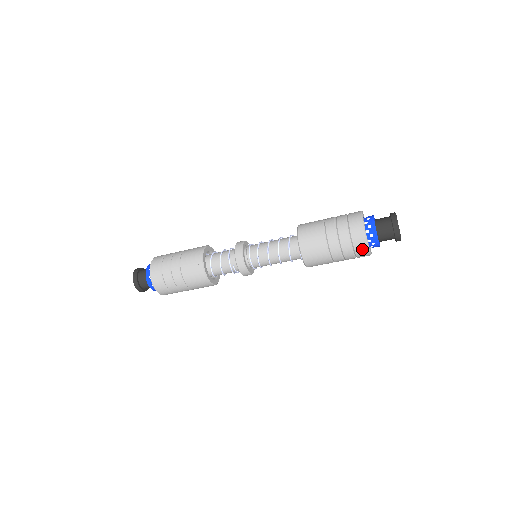
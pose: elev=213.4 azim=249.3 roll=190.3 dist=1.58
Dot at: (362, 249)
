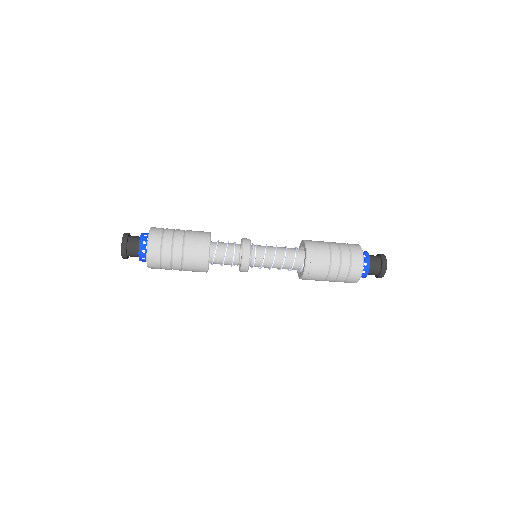
Dot at: occluded
